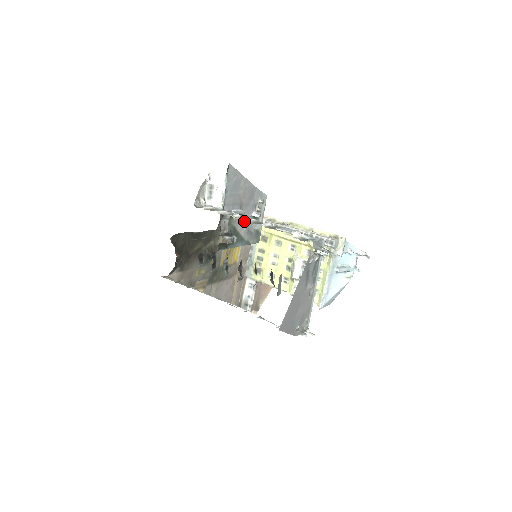
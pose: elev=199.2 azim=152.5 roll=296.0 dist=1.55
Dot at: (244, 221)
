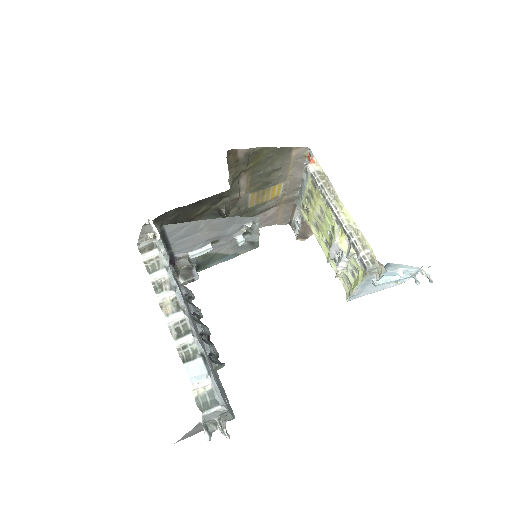
Dot at: (222, 244)
